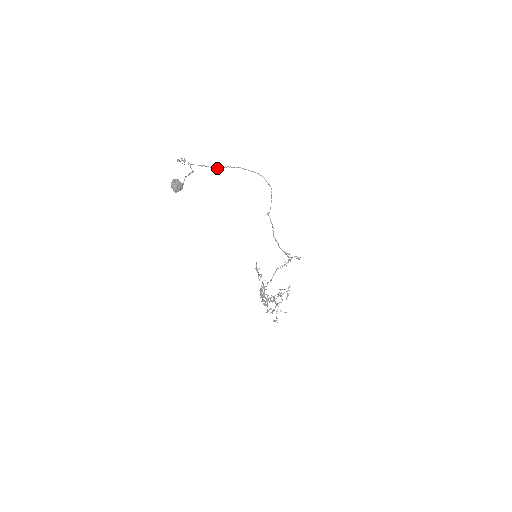
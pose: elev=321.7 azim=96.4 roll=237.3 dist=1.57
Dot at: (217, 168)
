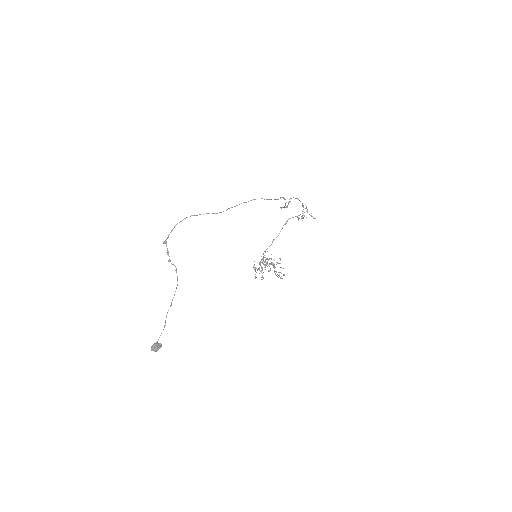
Dot at: (215, 213)
